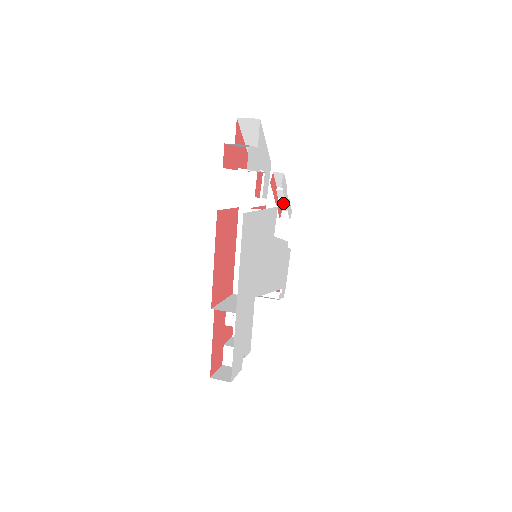
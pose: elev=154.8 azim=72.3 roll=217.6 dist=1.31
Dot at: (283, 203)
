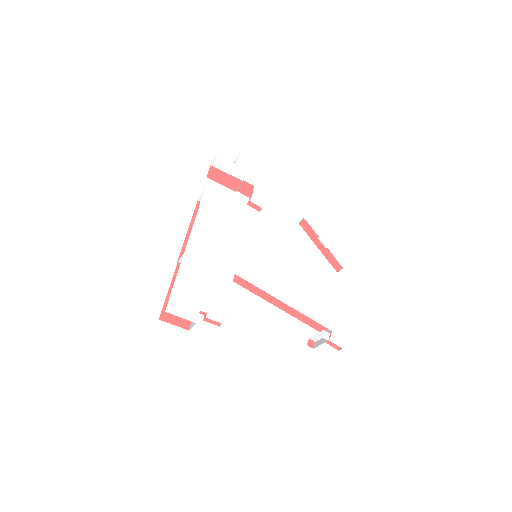
Dot at: occluded
